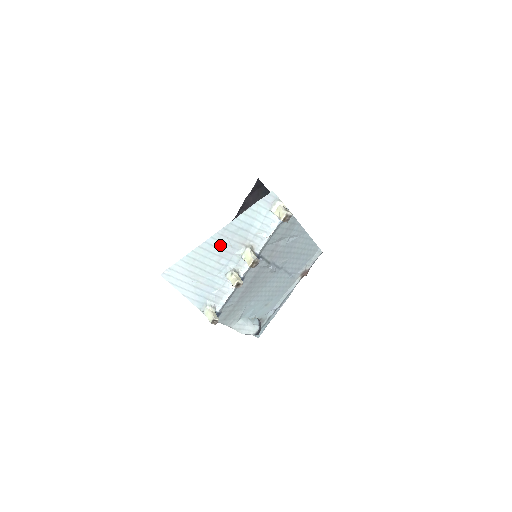
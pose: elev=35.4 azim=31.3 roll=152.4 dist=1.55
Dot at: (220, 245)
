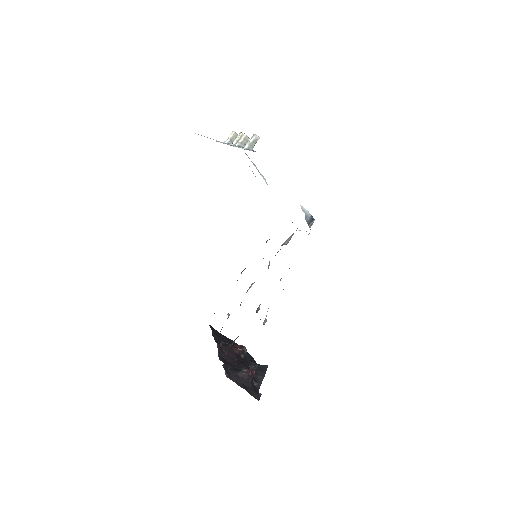
Dot at: occluded
